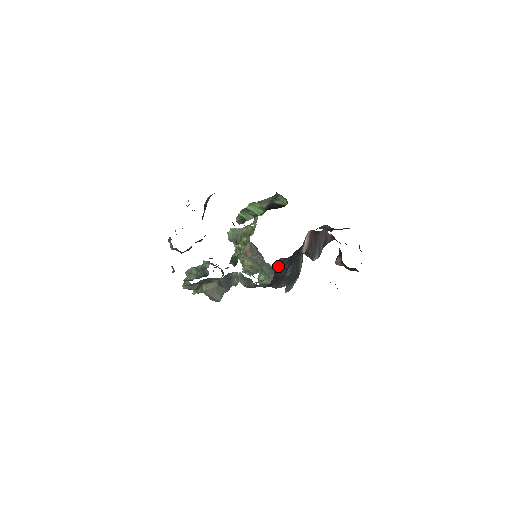
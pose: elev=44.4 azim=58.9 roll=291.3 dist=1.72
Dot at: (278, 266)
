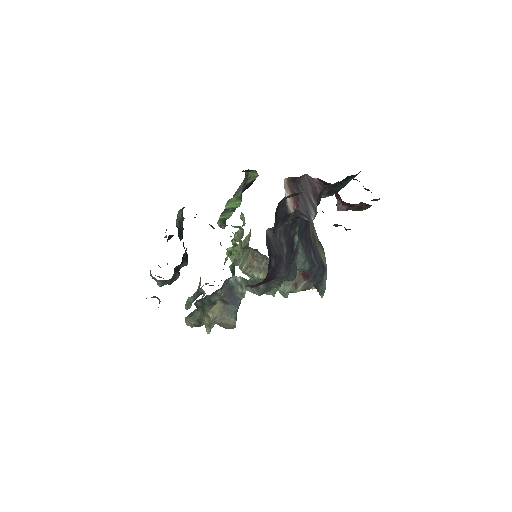
Dot at: (270, 241)
